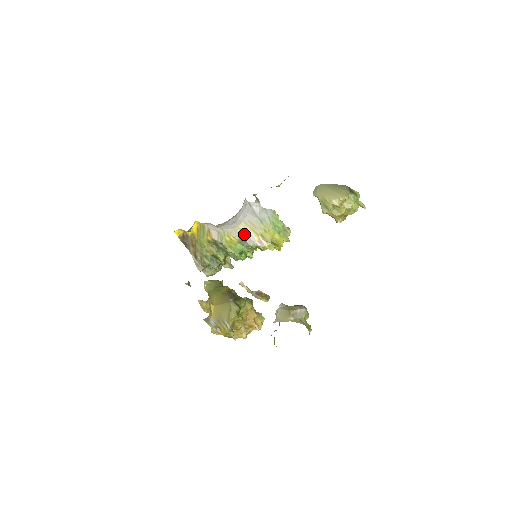
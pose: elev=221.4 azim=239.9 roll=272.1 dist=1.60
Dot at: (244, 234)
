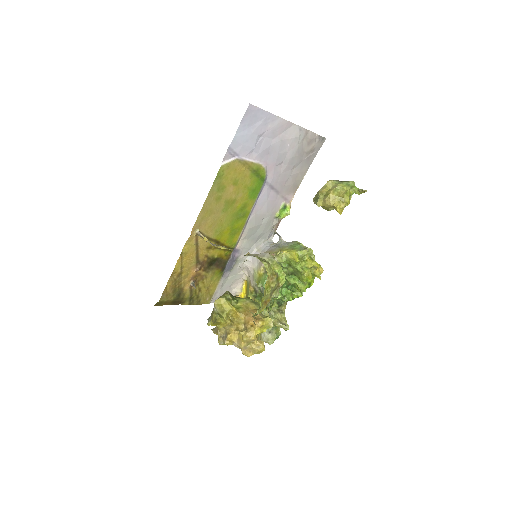
Dot at: occluded
